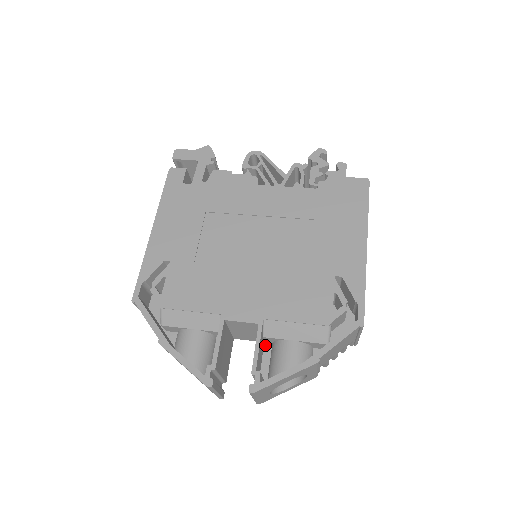
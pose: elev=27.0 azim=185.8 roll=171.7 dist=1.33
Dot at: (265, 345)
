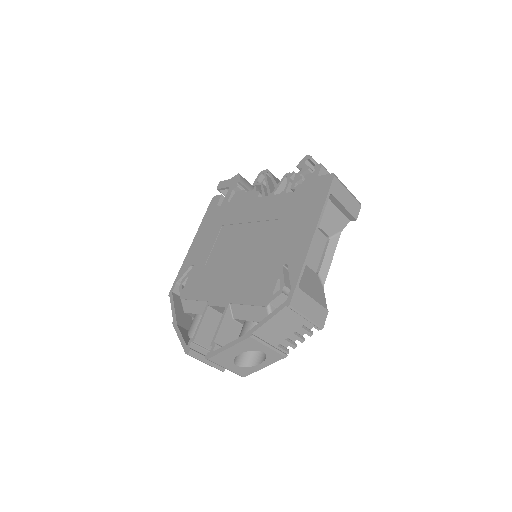
Dot at: occluded
